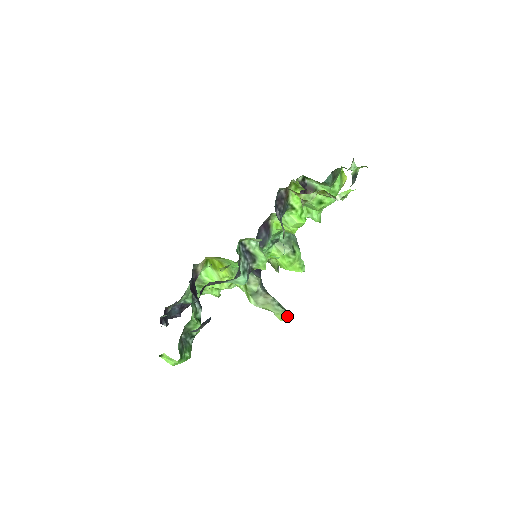
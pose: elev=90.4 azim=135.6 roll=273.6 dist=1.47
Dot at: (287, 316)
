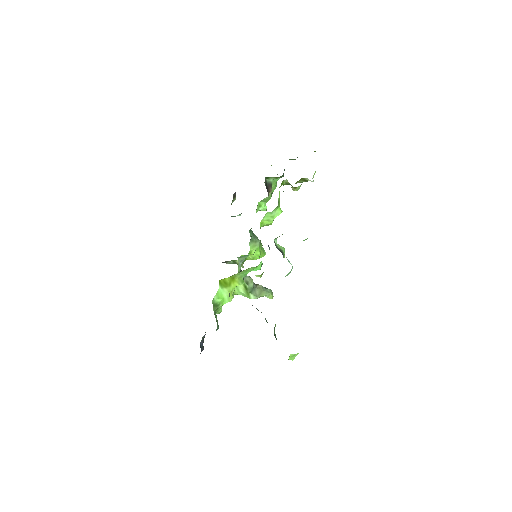
Dot at: (272, 293)
